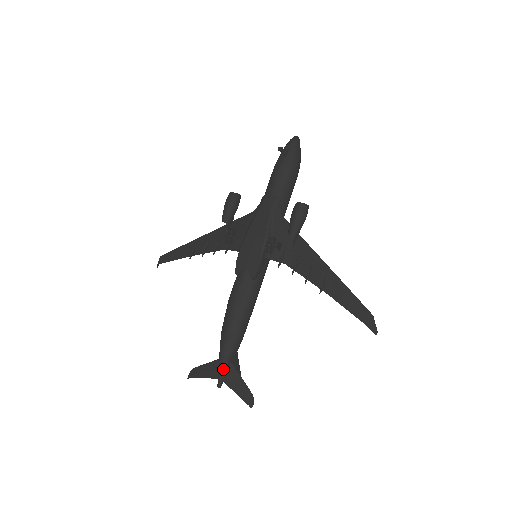
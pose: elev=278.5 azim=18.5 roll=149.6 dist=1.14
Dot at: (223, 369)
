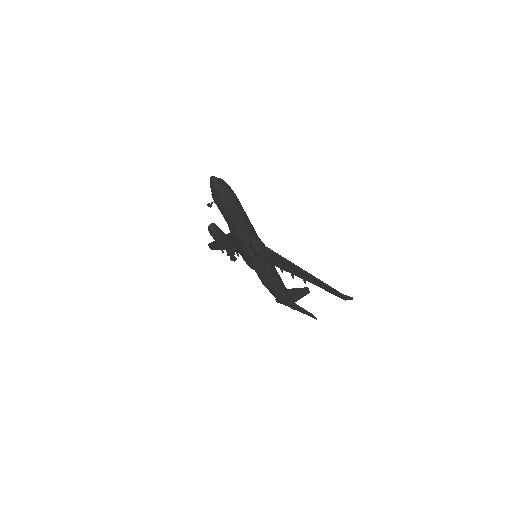
Dot at: (289, 306)
